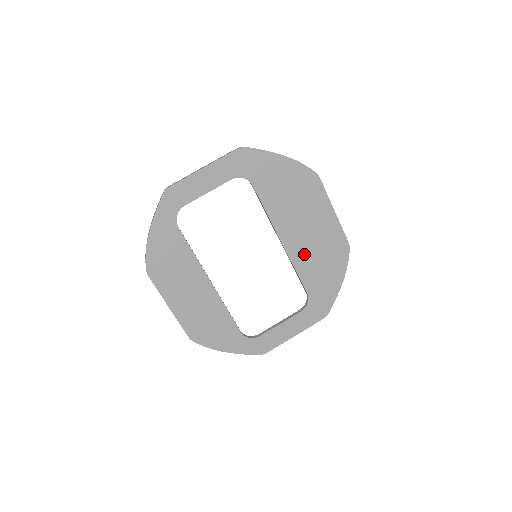
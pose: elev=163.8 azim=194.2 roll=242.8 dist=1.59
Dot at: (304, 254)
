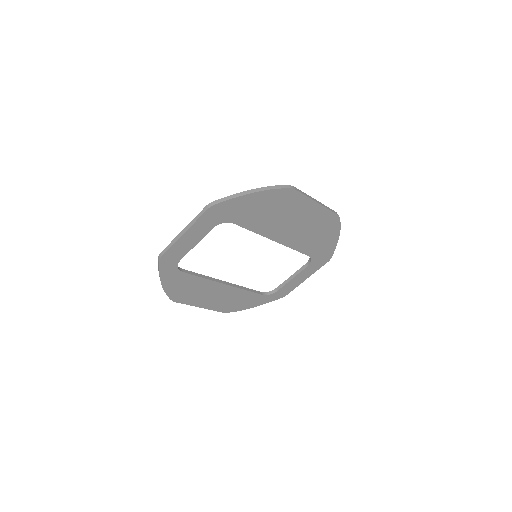
Dot at: (298, 238)
